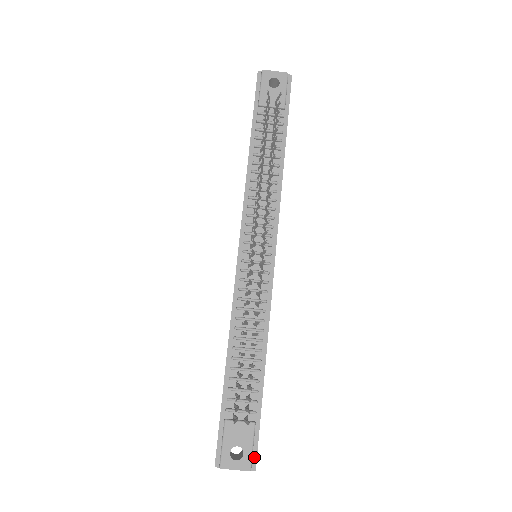
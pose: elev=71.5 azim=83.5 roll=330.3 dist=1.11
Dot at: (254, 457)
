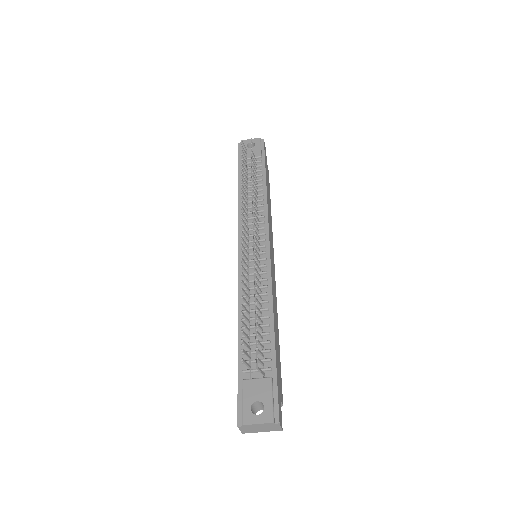
Dot at: (276, 410)
